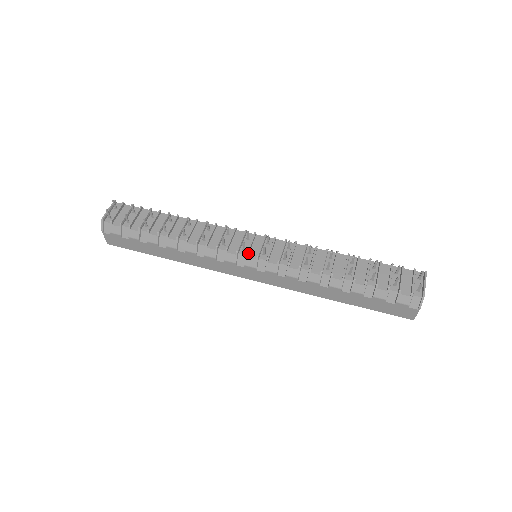
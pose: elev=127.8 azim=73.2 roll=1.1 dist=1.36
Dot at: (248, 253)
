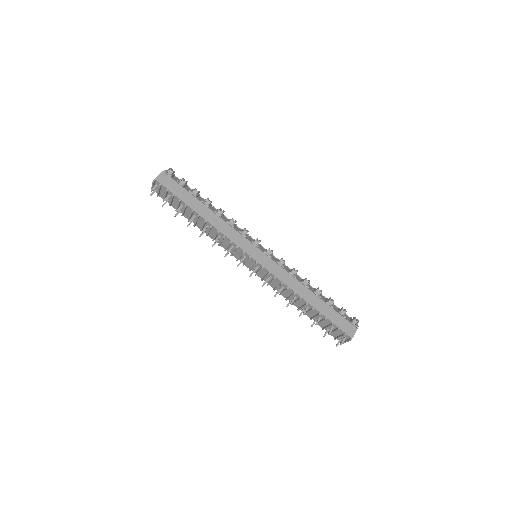
Dot at: (244, 264)
